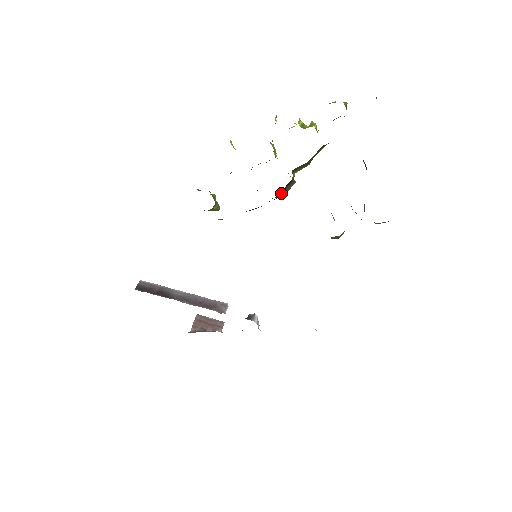
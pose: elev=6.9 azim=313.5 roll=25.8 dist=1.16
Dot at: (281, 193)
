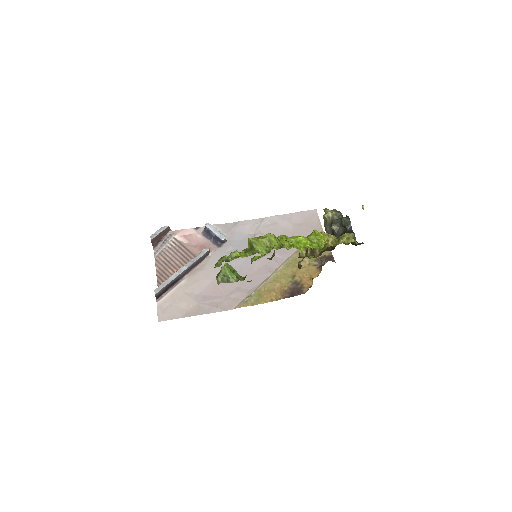
Dot at: occluded
